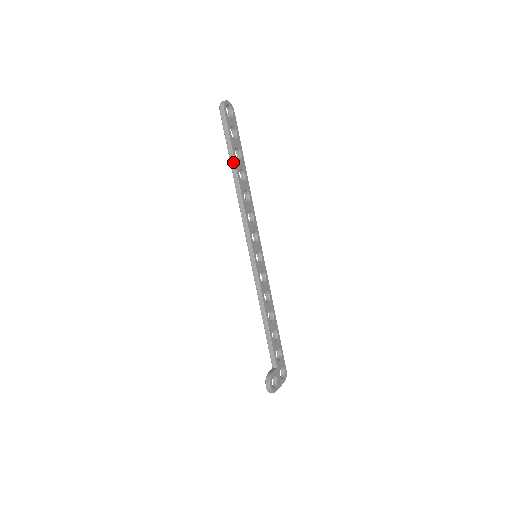
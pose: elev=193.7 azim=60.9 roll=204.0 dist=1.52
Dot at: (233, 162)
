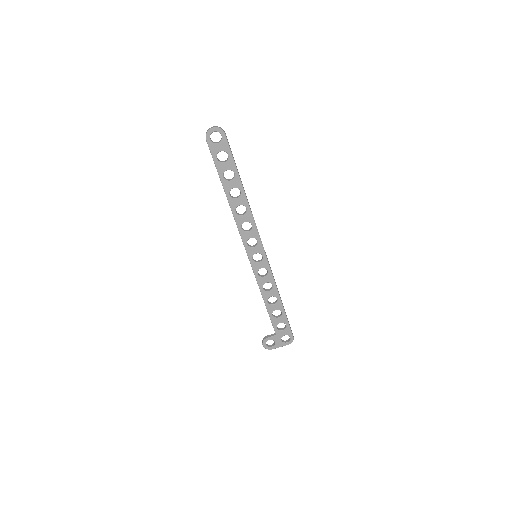
Dot at: (222, 184)
